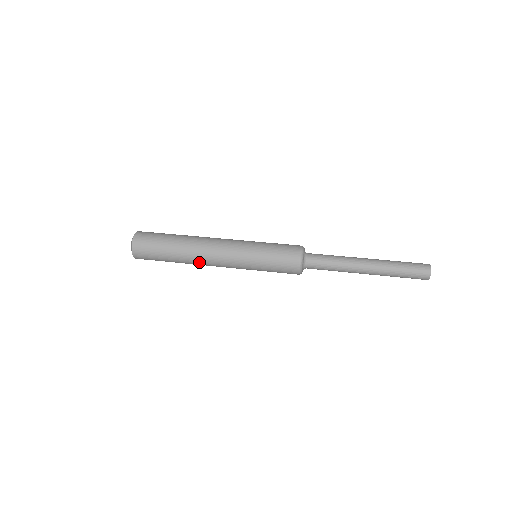
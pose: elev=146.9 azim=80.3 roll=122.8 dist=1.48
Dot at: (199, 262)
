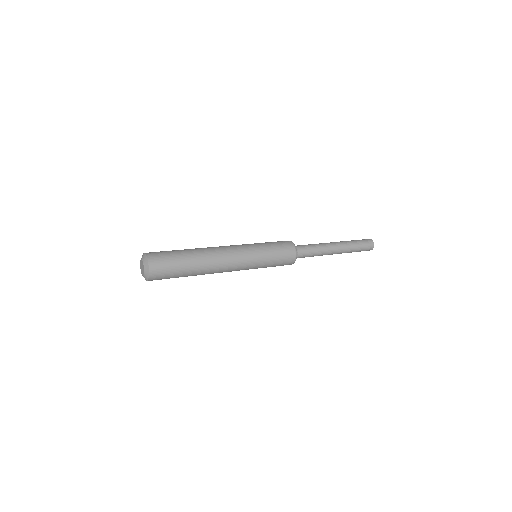
Dot at: (215, 261)
